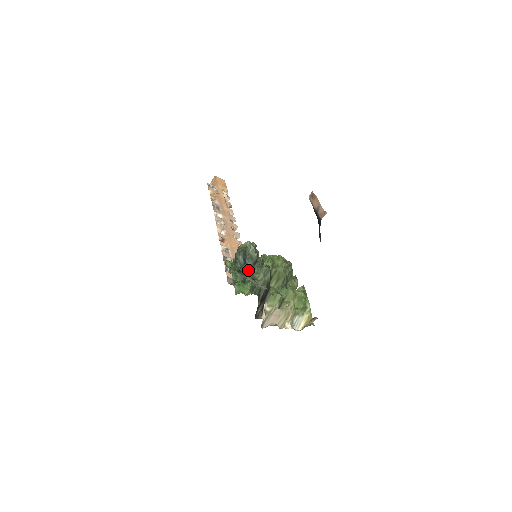
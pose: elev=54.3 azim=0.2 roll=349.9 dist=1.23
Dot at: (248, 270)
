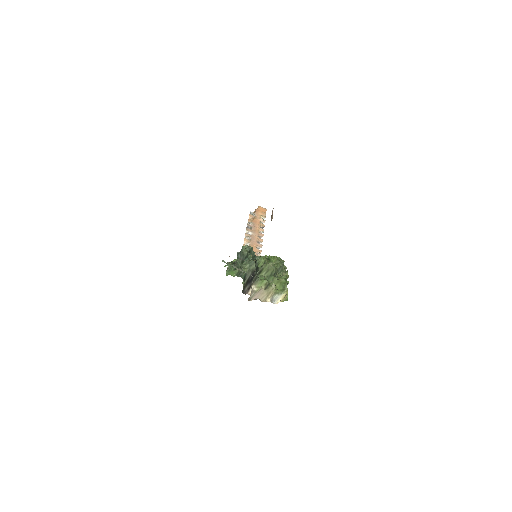
Dot at: (239, 262)
